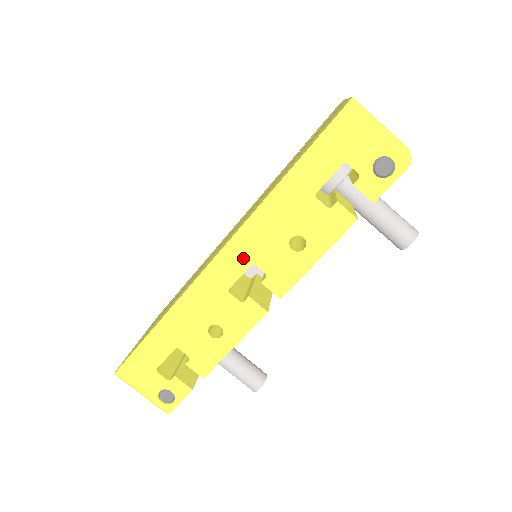
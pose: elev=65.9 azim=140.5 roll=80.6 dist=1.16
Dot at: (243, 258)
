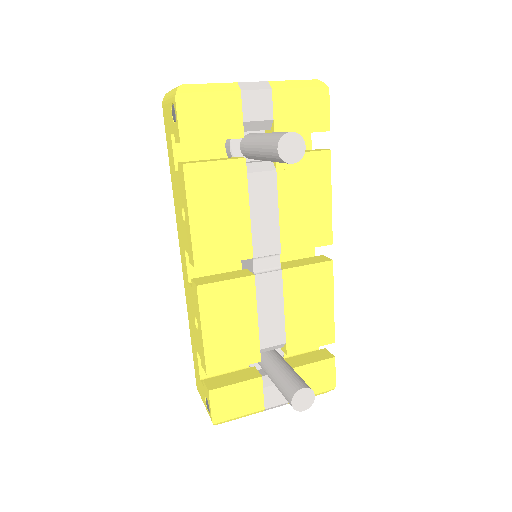
Dot at: (183, 249)
